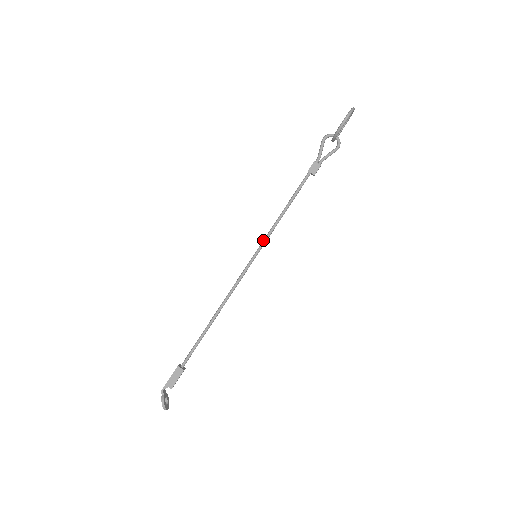
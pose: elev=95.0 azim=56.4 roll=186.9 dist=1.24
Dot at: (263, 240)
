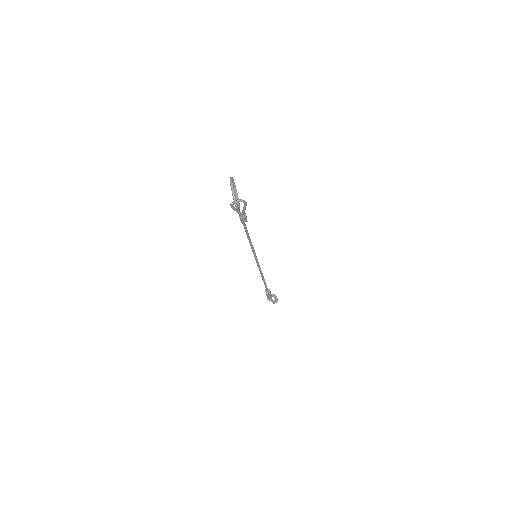
Dot at: occluded
